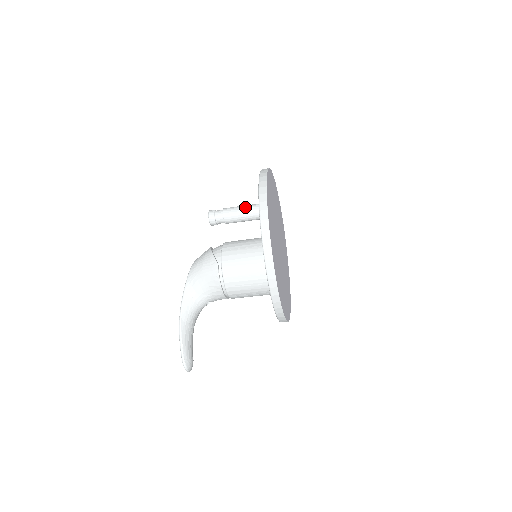
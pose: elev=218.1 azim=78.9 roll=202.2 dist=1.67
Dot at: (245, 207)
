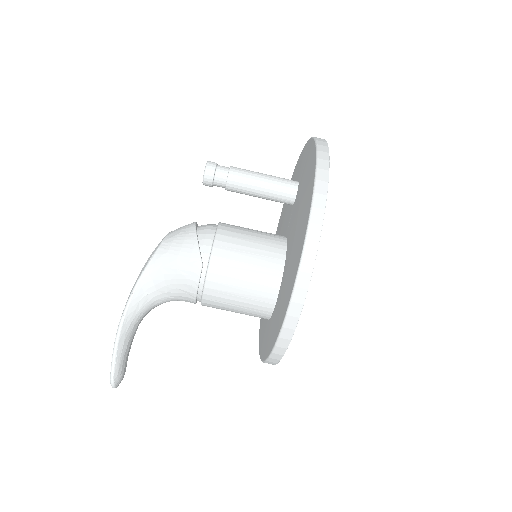
Dot at: (264, 179)
